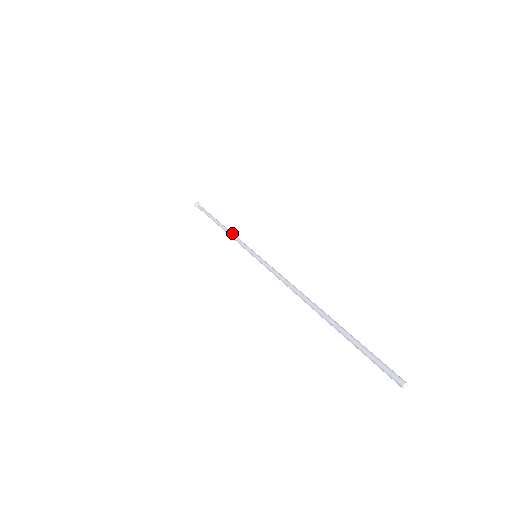
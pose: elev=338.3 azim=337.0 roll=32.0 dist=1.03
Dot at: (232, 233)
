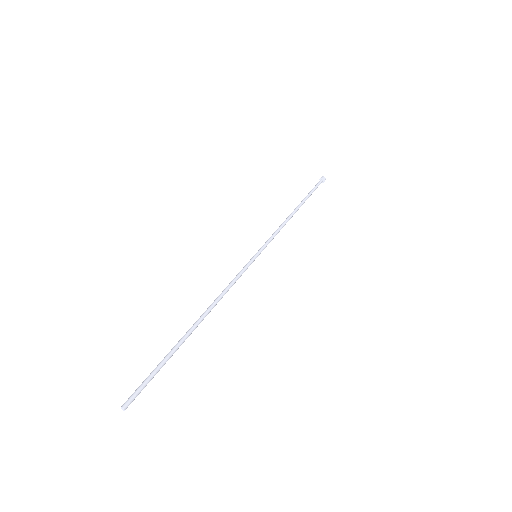
Dot at: (281, 224)
